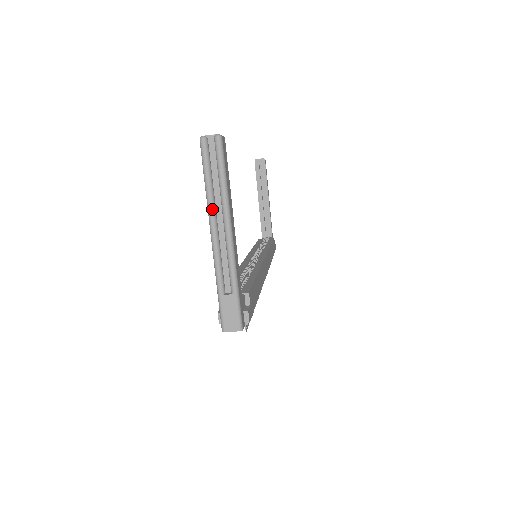
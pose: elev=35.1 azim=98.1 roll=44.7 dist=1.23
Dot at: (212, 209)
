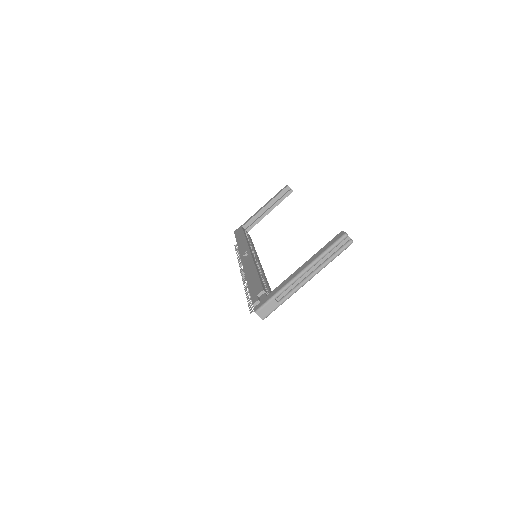
Dot at: (315, 264)
